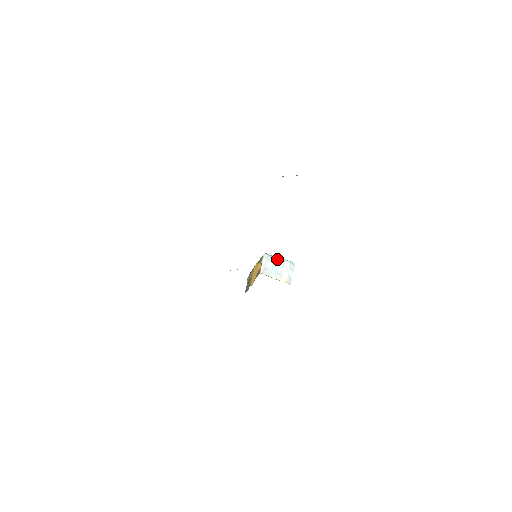
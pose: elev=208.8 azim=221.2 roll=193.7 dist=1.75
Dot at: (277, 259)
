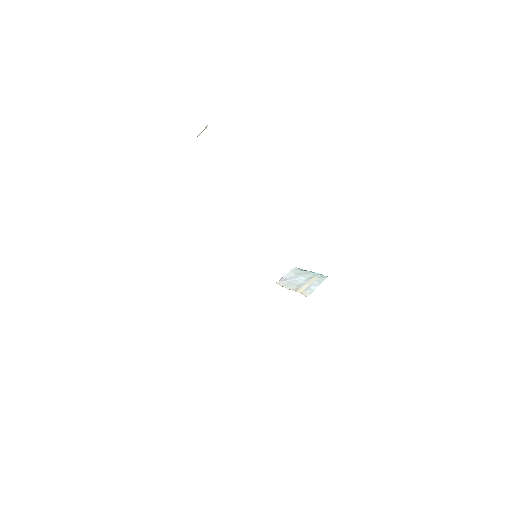
Dot at: (307, 272)
